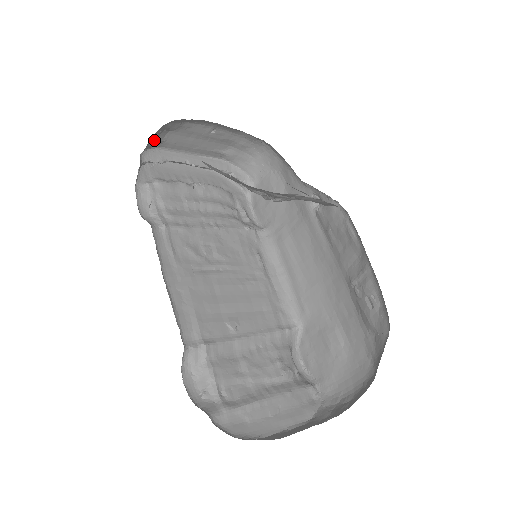
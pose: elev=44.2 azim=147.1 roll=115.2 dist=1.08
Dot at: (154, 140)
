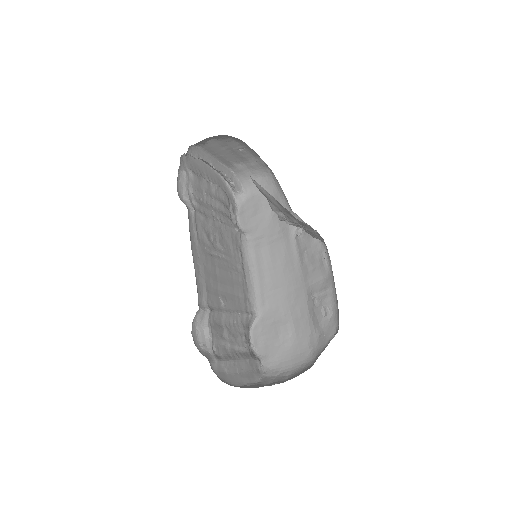
Dot at: (202, 141)
